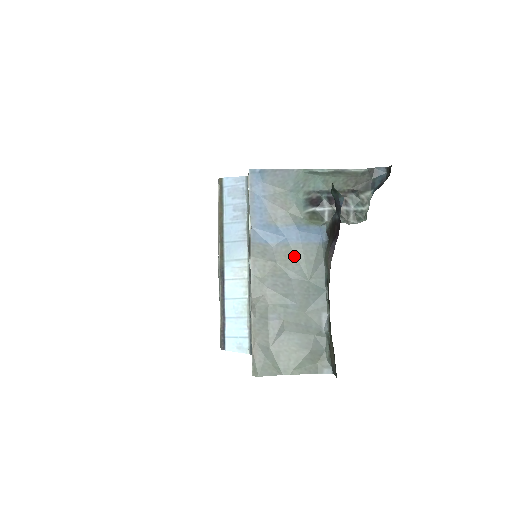
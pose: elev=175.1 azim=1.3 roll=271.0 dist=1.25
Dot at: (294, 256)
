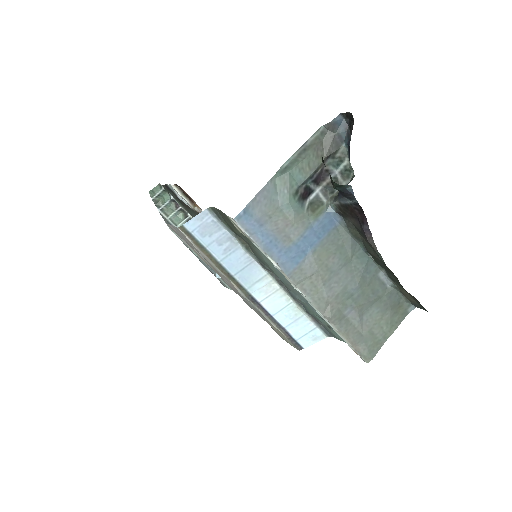
Dot at: (326, 254)
